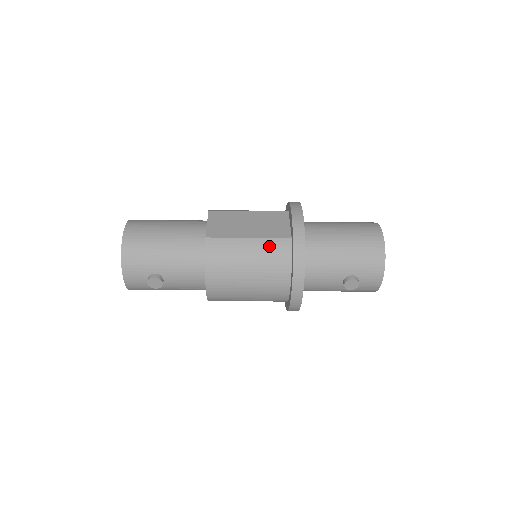
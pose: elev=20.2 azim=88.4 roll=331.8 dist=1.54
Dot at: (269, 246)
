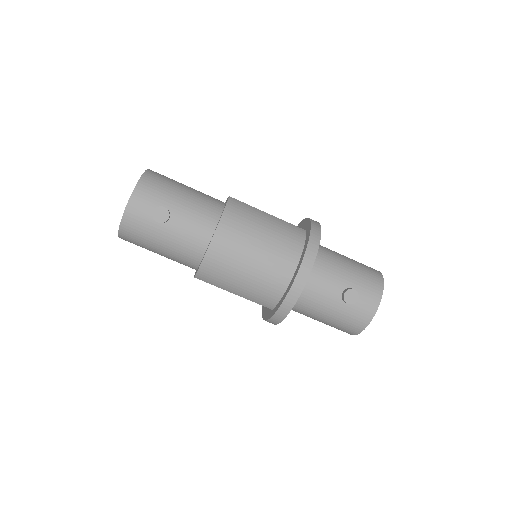
Dot at: (286, 225)
